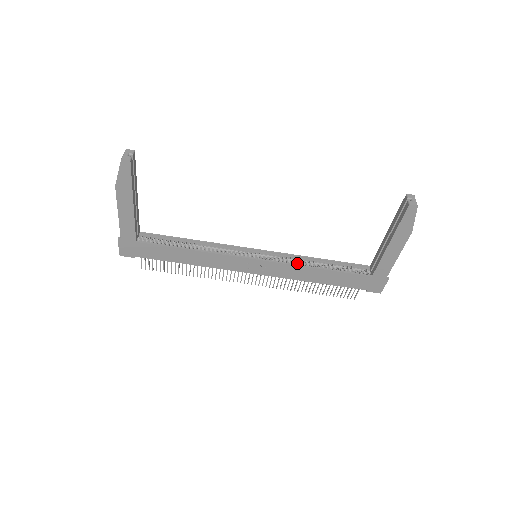
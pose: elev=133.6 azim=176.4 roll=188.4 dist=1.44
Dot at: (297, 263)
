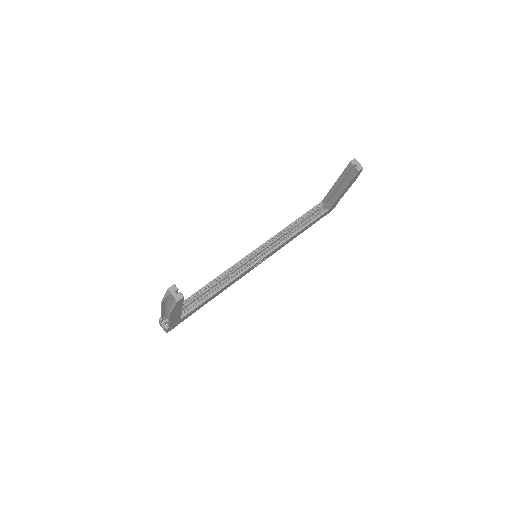
Dot at: (281, 237)
